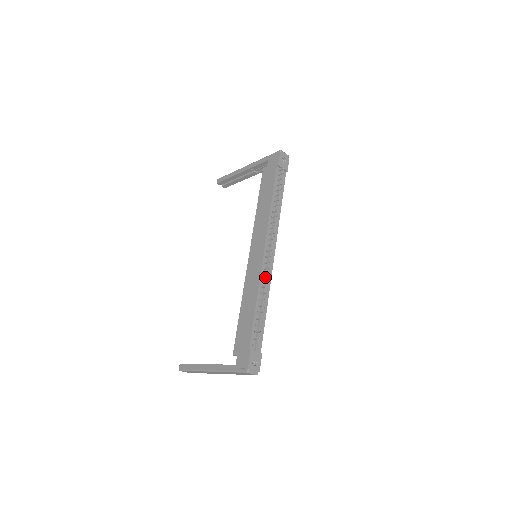
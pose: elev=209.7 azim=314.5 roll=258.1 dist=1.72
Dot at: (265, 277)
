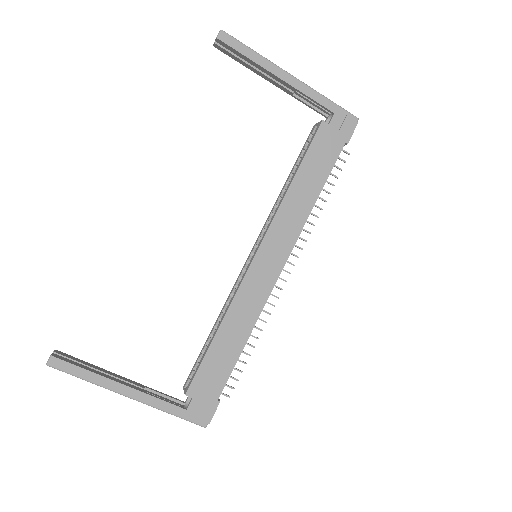
Dot at: occluded
